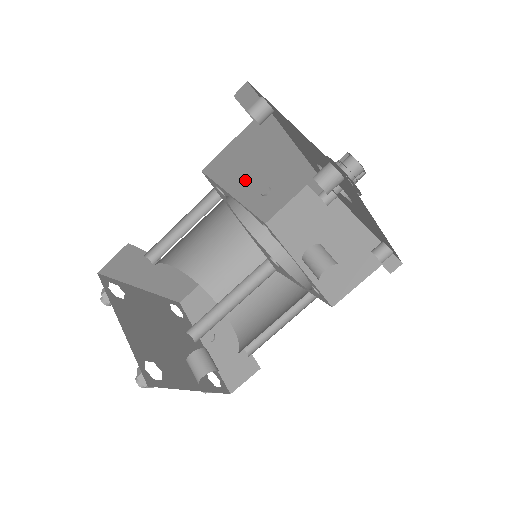
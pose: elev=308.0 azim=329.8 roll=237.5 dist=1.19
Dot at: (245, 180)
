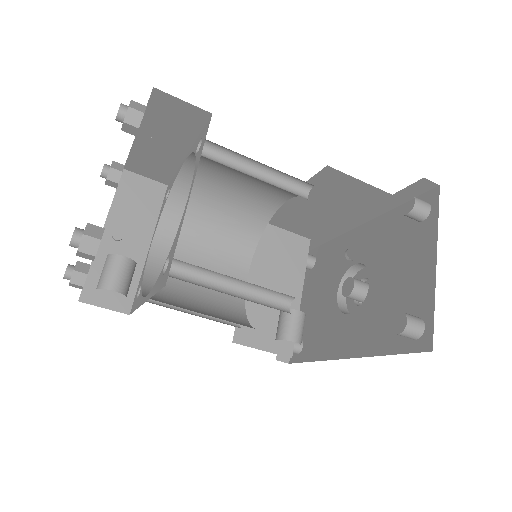
Dot at: (315, 198)
